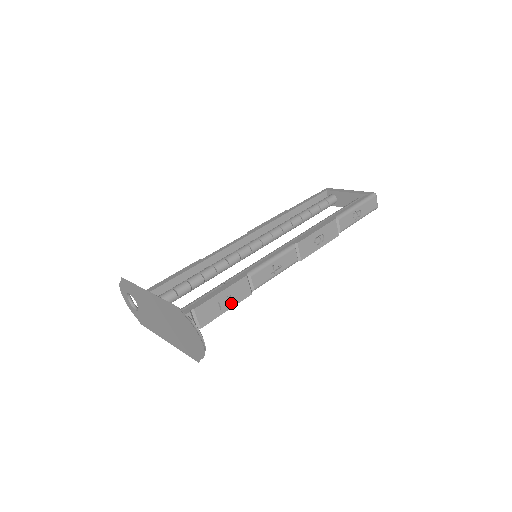
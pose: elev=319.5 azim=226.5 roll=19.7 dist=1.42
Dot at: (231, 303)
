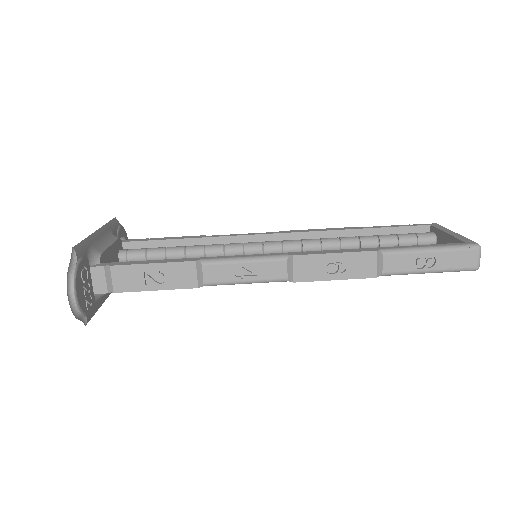
Dot at: (164, 284)
